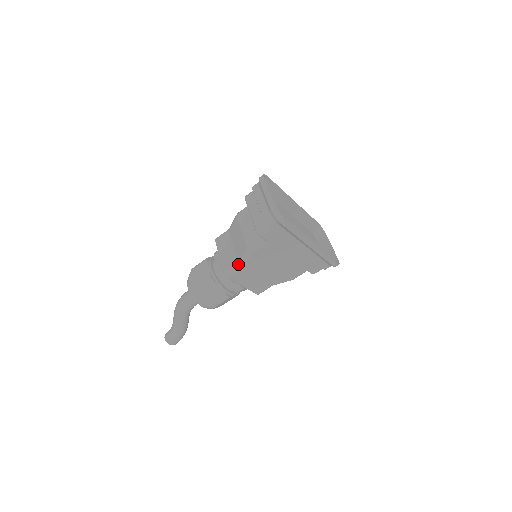
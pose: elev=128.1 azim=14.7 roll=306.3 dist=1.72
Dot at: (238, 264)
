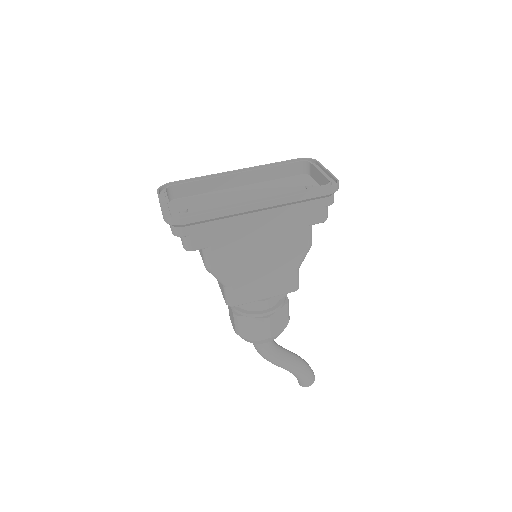
Dot at: (224, 287)
